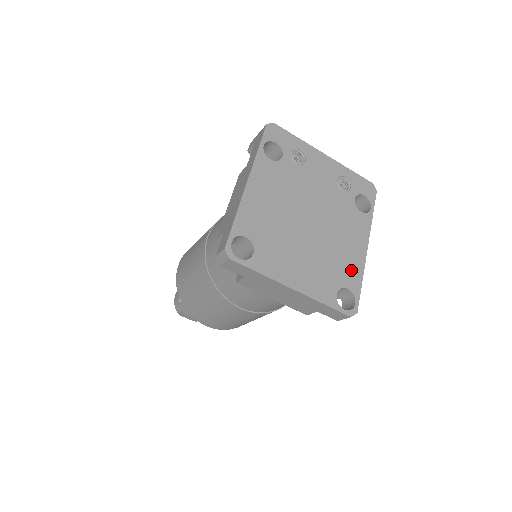
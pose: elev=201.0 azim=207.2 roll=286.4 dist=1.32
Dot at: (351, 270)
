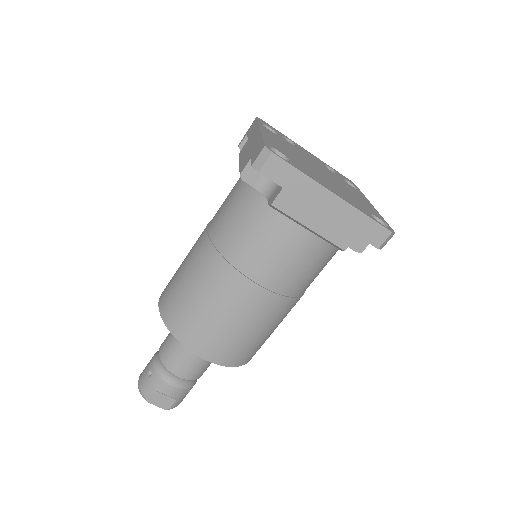
Dot at: (370, 209)
